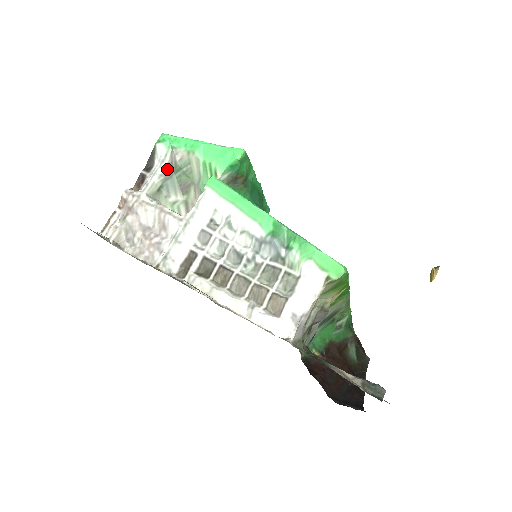
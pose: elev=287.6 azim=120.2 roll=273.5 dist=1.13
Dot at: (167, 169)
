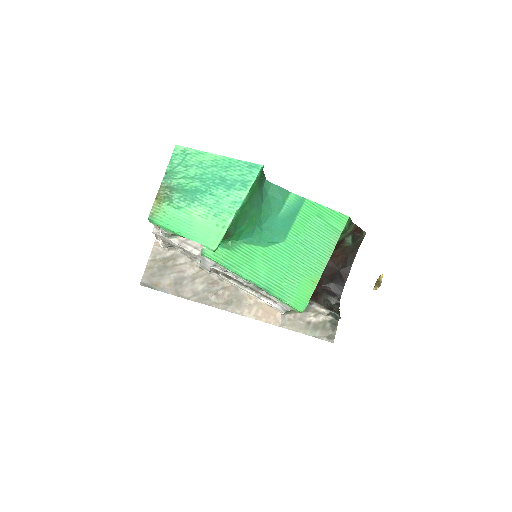
Dot at: occluded
